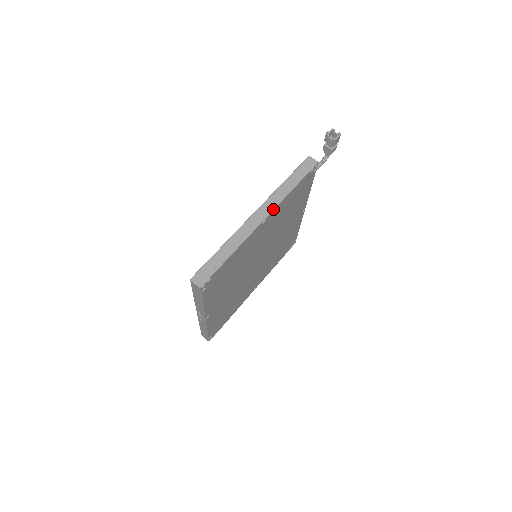
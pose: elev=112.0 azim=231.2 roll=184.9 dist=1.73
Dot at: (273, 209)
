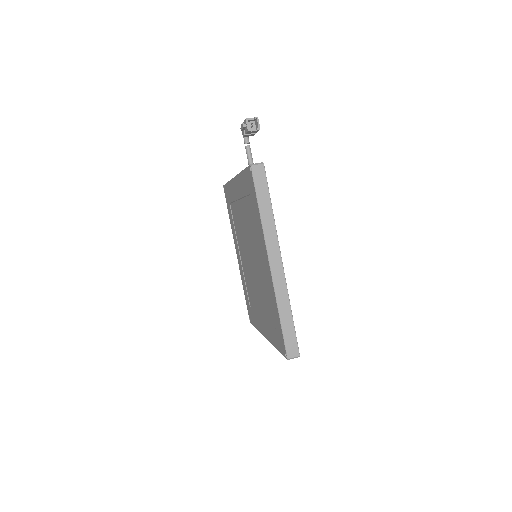
Dot at: (279, 246)
